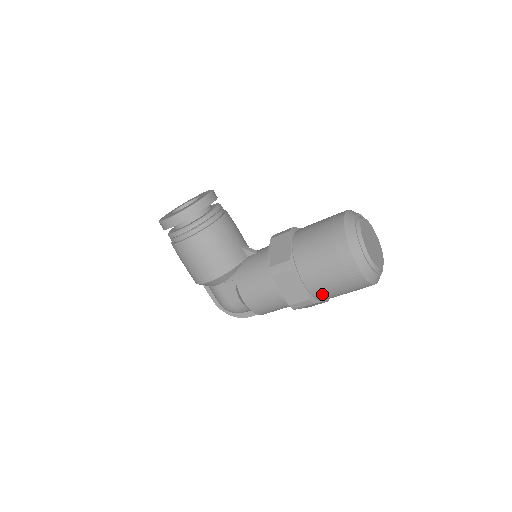
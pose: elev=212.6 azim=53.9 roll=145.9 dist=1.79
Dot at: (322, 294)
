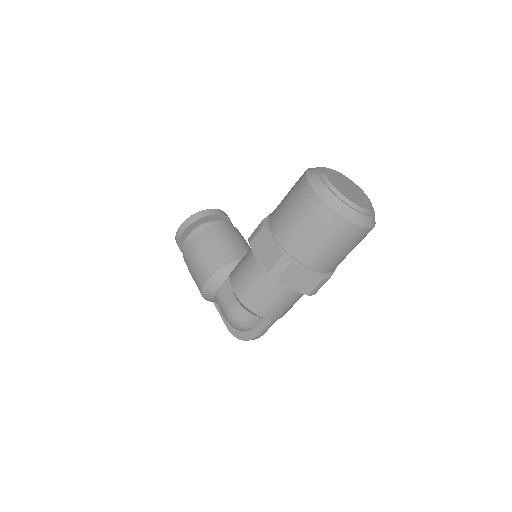
Dot at: (297, 248)
